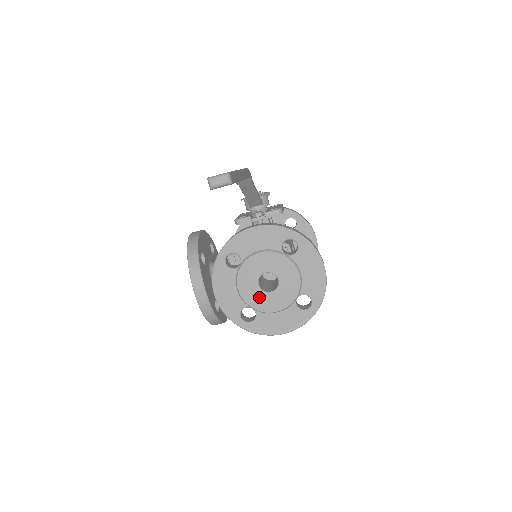
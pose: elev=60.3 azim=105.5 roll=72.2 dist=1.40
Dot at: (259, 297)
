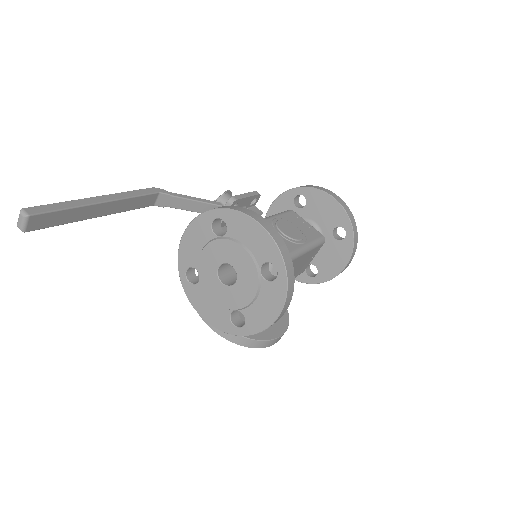
Dot at: (231, 295)
